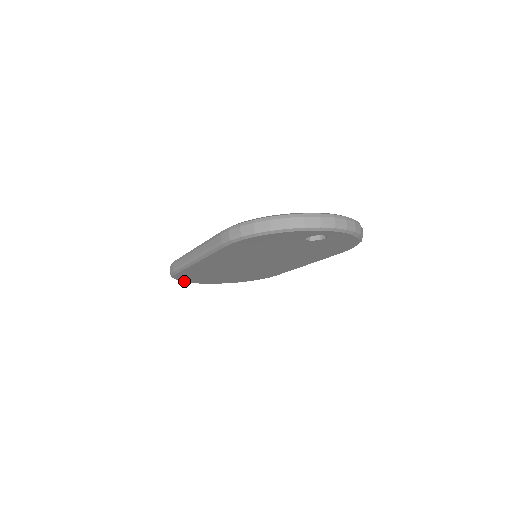
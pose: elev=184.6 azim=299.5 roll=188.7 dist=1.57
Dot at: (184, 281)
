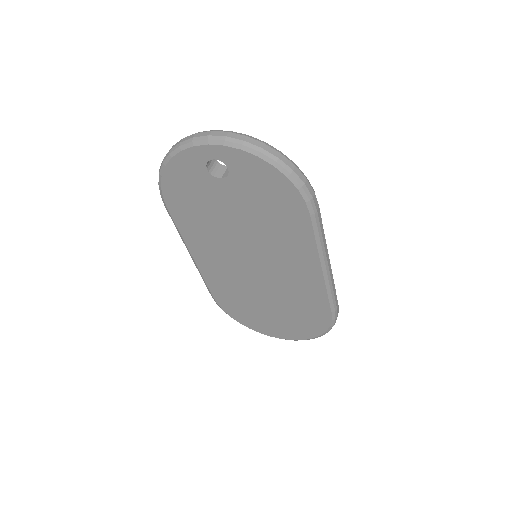
Dot at: (248, 326)
